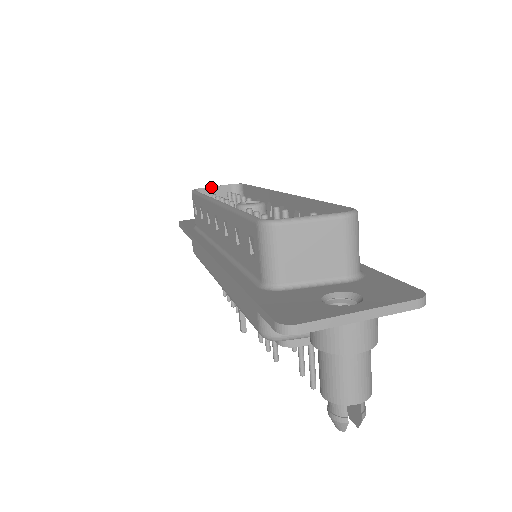
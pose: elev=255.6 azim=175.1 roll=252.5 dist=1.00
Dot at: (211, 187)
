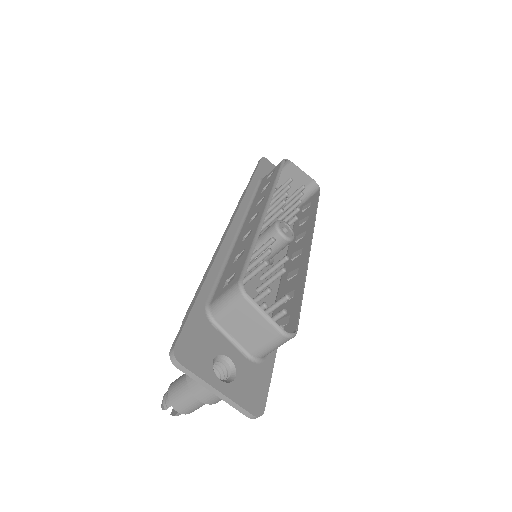
Dot at: (299, 168)
